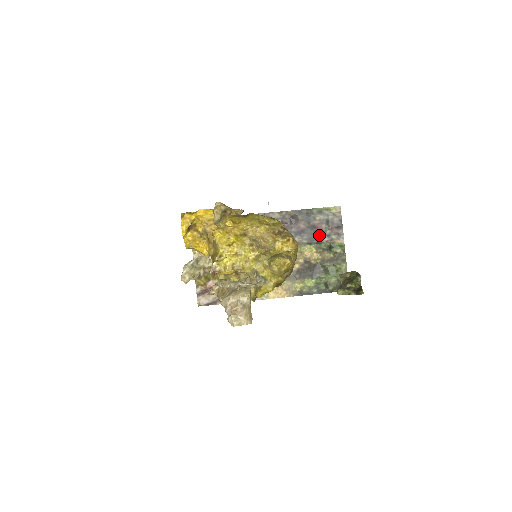
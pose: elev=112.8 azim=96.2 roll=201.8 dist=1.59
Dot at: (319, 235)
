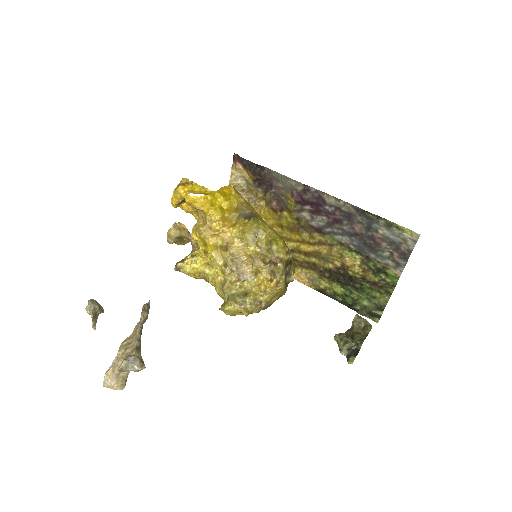
Dot at: (373, 250)
